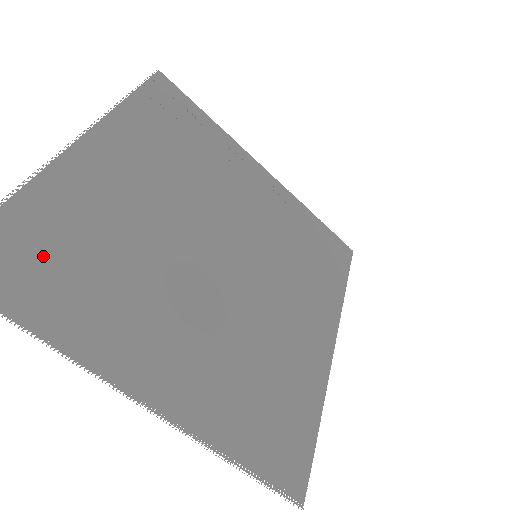
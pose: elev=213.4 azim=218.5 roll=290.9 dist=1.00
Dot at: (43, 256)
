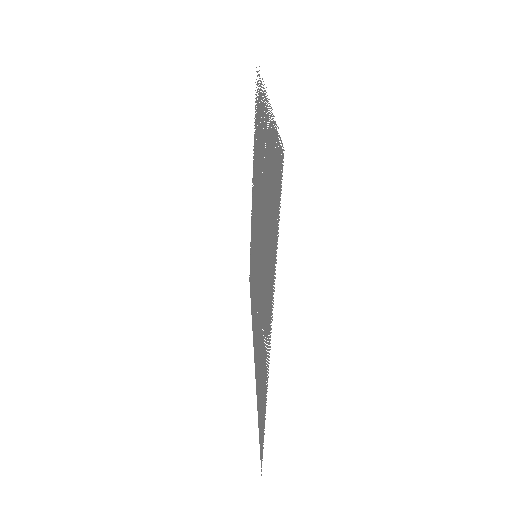
Dot at: occluded
